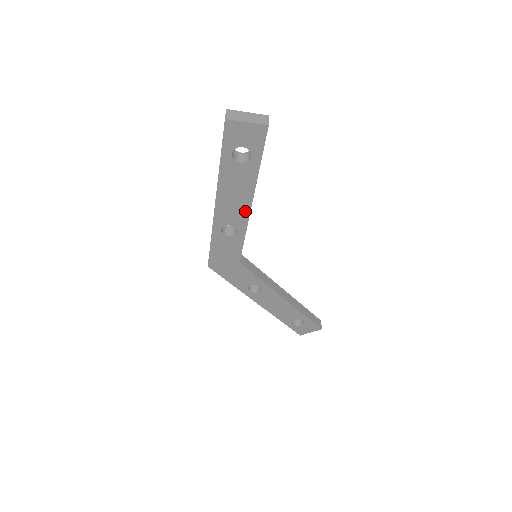
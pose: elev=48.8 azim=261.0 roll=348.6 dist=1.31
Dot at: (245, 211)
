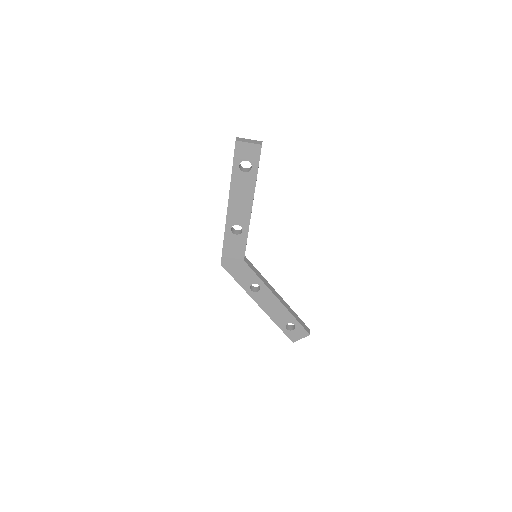
Dot at: (248, 212)
